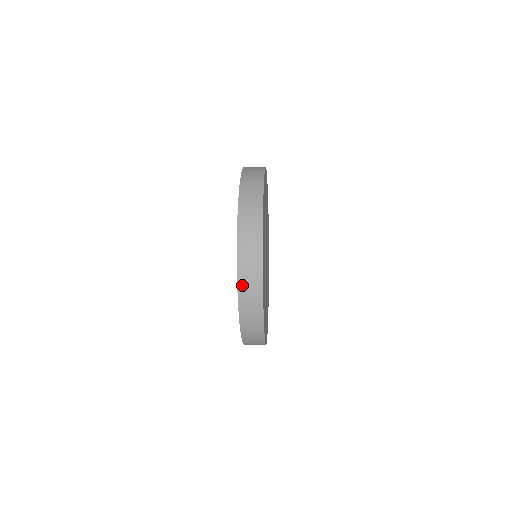
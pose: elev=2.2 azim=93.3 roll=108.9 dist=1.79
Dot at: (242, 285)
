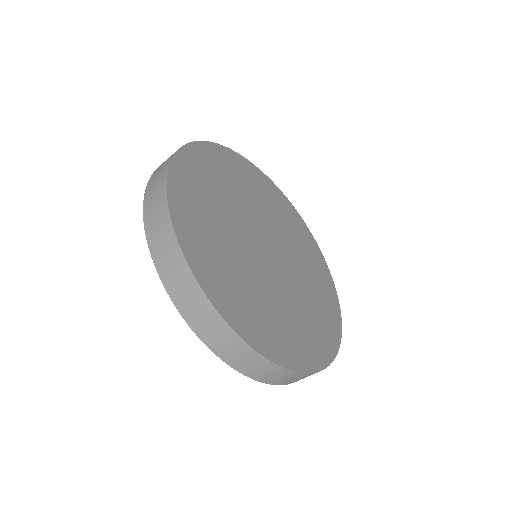
Dot at: (188, 316)
